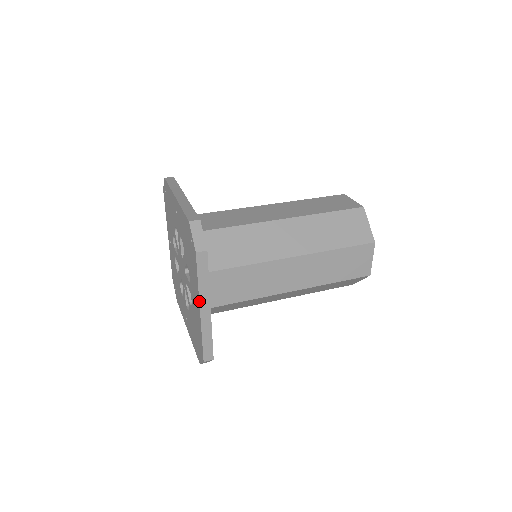
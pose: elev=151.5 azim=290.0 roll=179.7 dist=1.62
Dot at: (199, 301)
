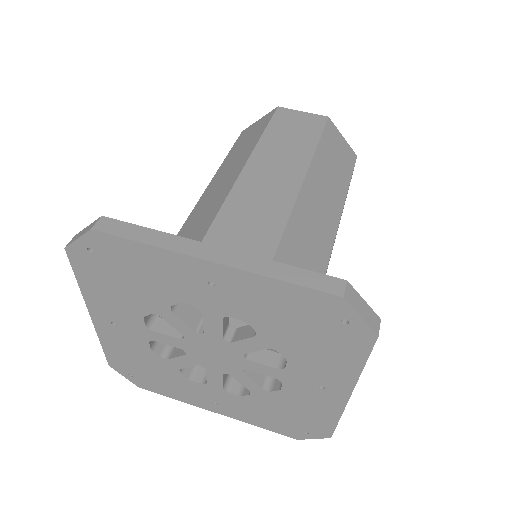
Dot at: (354, 387)
